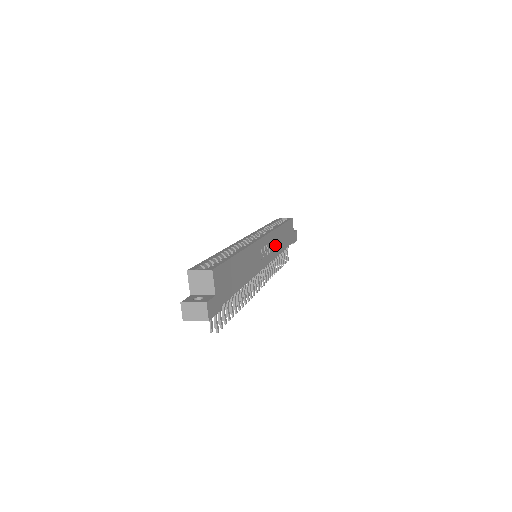
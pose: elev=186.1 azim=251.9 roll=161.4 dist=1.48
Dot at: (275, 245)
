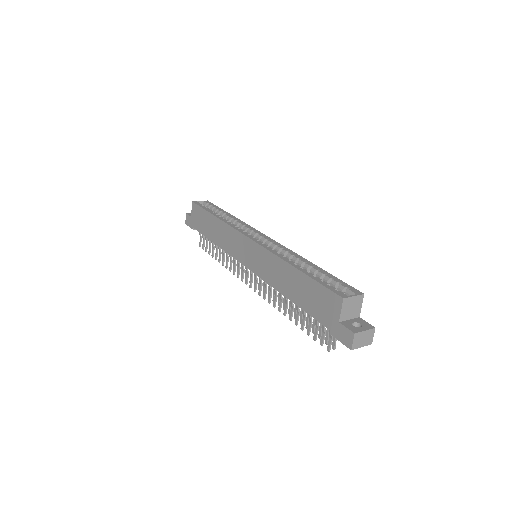
Dot at: occluded
